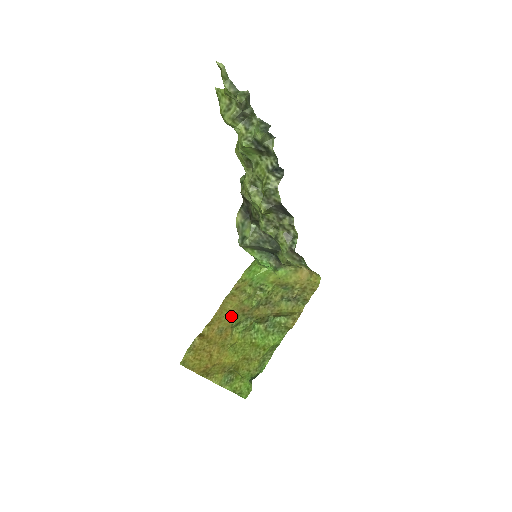
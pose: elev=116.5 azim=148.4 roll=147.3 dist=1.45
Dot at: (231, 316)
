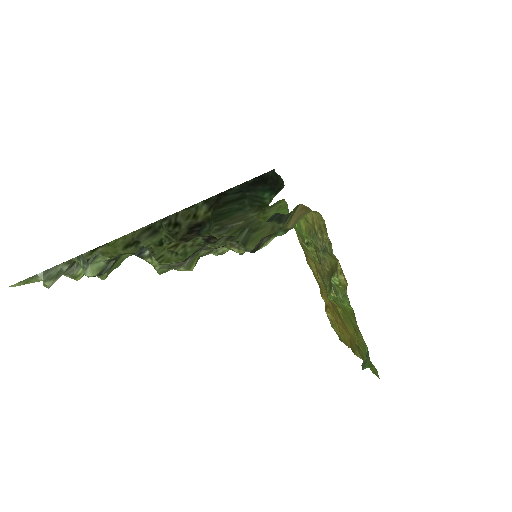
Dot at: (320, 281)
